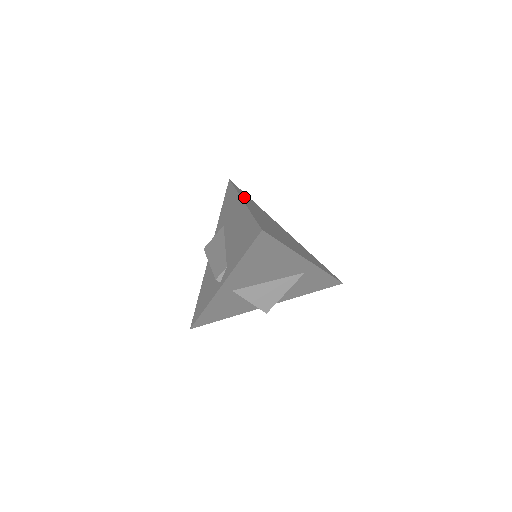
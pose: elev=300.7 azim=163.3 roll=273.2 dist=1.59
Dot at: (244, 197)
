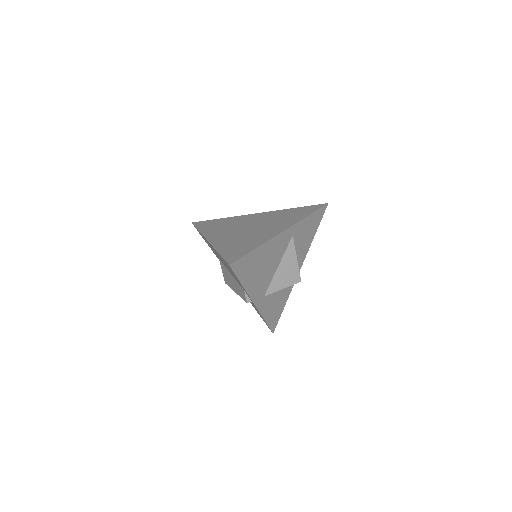
Dot at: (209, 231)
